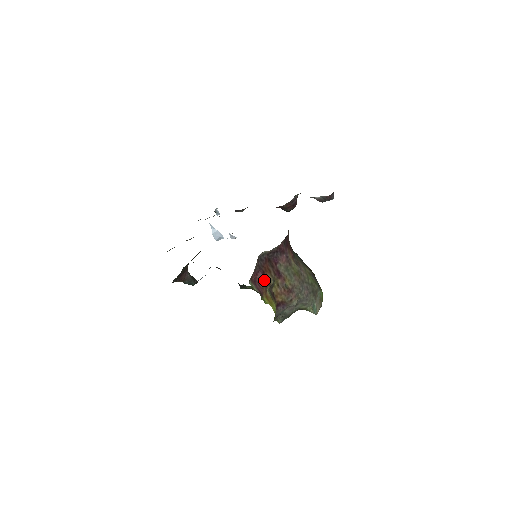
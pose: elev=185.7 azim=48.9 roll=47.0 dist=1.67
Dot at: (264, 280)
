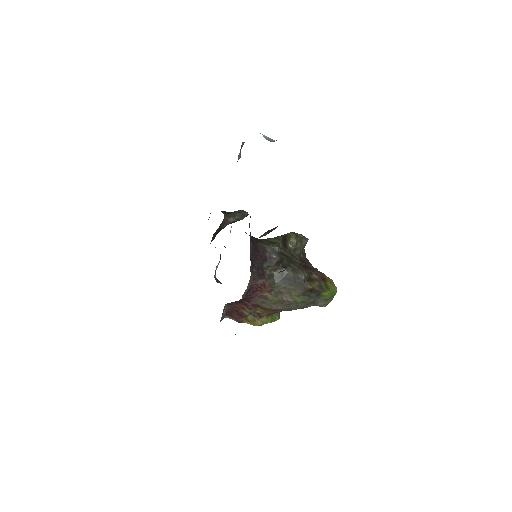
Dot at: (239, 315)
